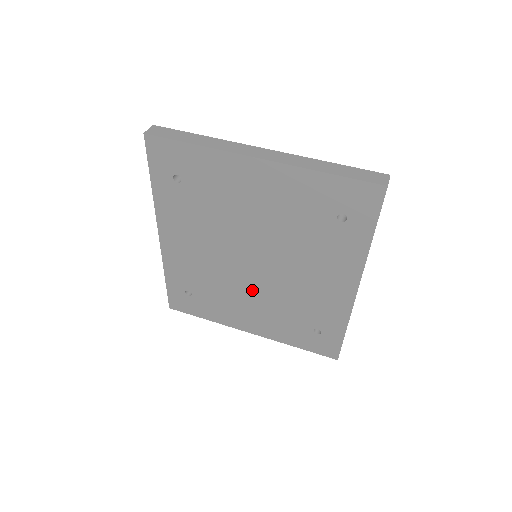
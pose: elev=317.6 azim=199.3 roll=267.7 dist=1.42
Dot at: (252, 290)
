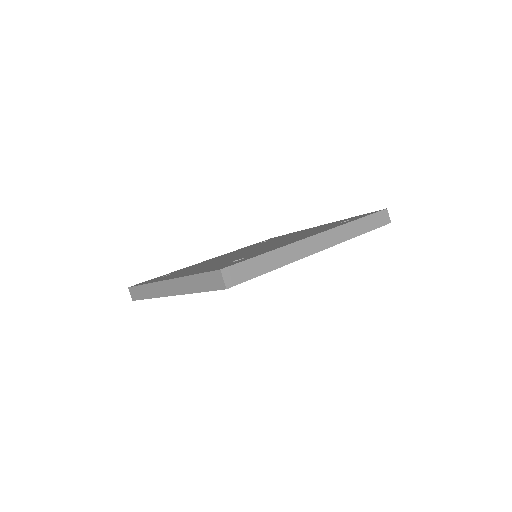
Dot at: occluded
